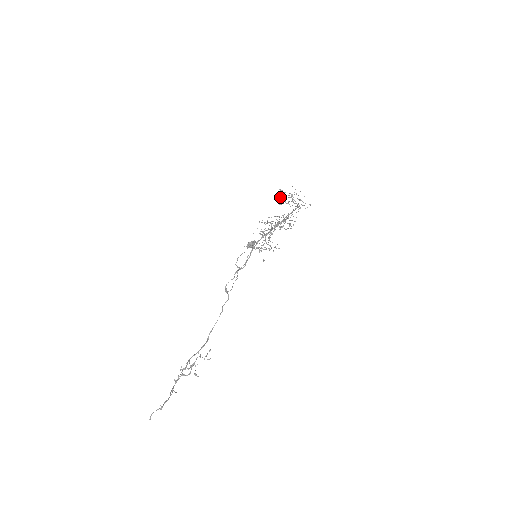
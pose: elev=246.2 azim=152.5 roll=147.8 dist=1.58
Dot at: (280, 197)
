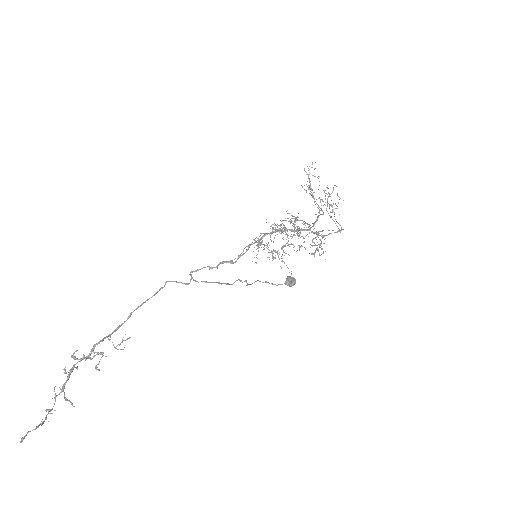
Dot at: (309, 178)
